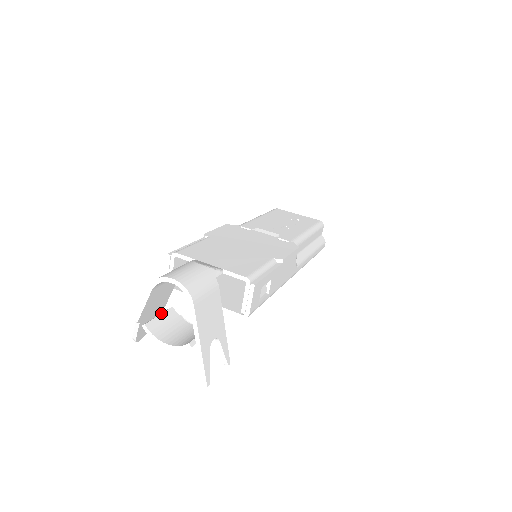
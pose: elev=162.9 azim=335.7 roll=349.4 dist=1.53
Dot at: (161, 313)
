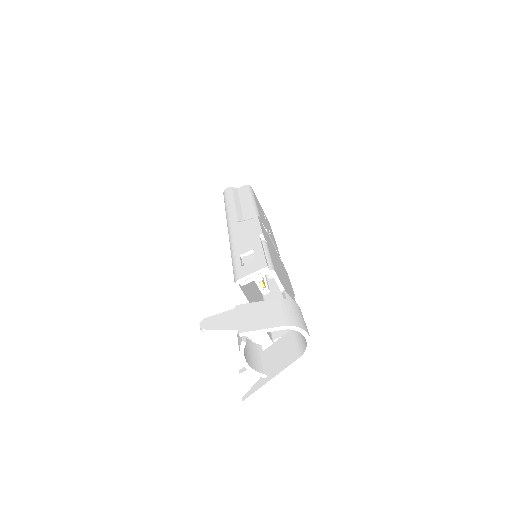
Dot at: occluded
